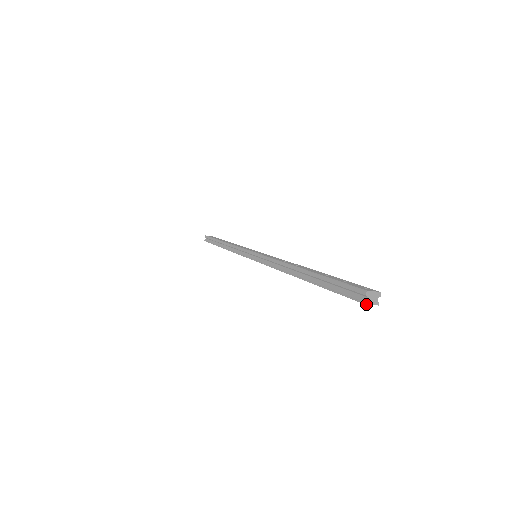
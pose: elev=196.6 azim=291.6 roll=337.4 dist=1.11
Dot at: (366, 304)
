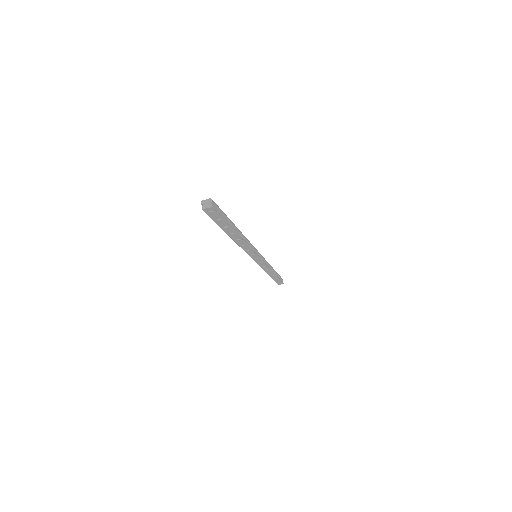
Dot at: (204, 209)
